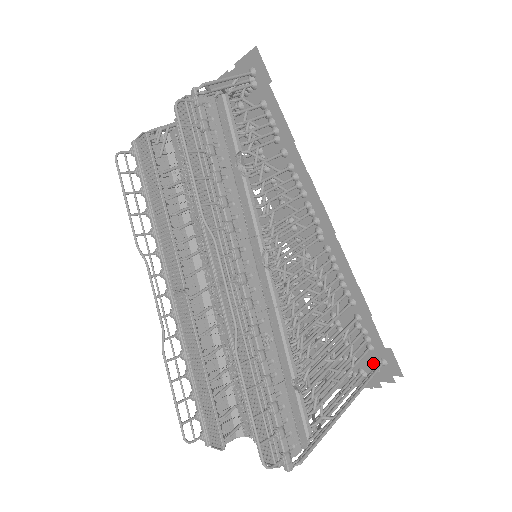
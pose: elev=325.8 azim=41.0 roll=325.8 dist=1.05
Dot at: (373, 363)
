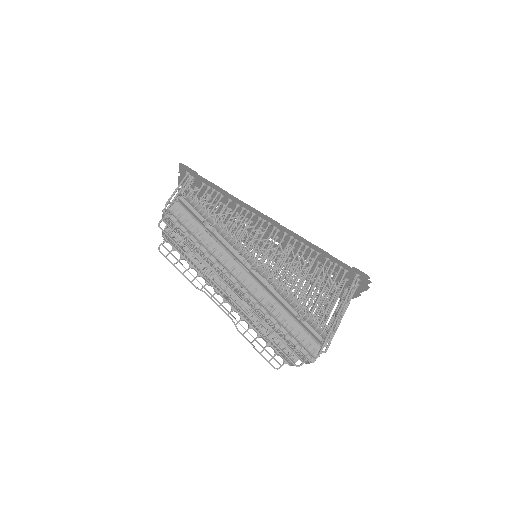
Dot at: occluded
